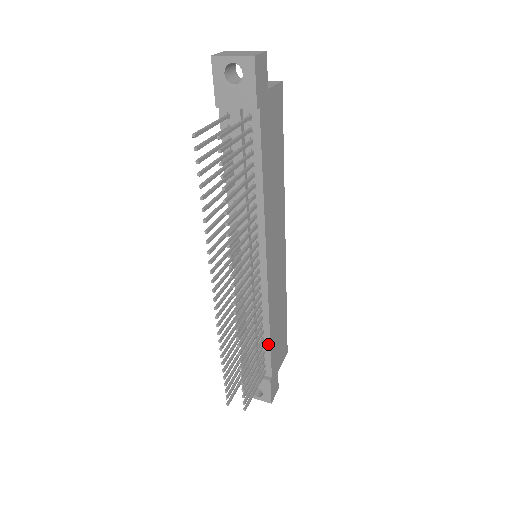
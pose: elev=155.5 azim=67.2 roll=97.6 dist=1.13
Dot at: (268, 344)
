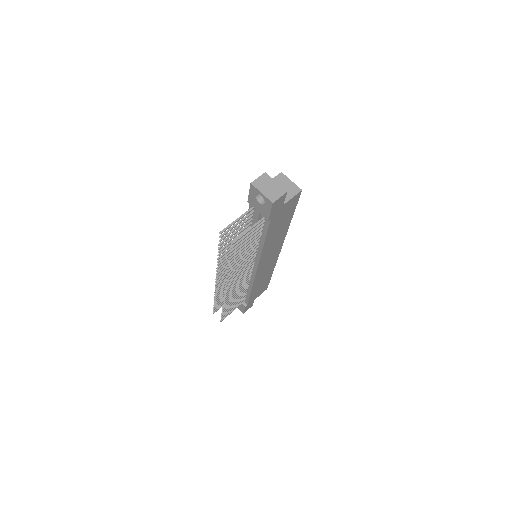
Dot at: (249, 294)
